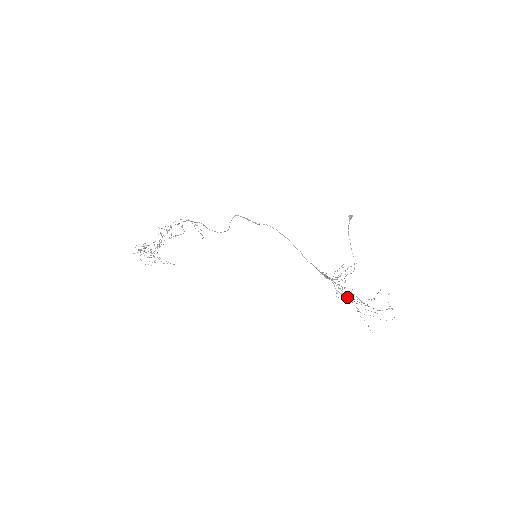
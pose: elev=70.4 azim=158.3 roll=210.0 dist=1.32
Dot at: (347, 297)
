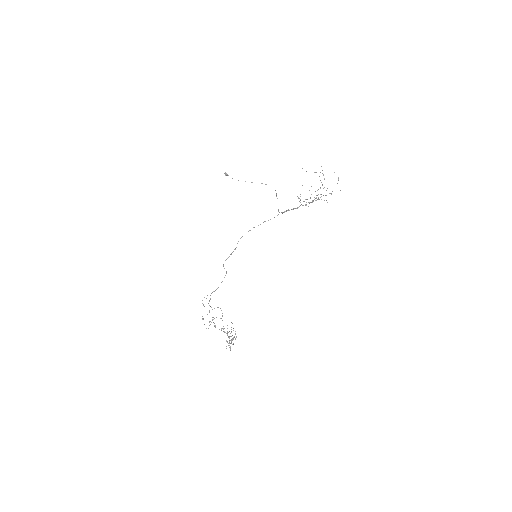
Dot at: occluded
